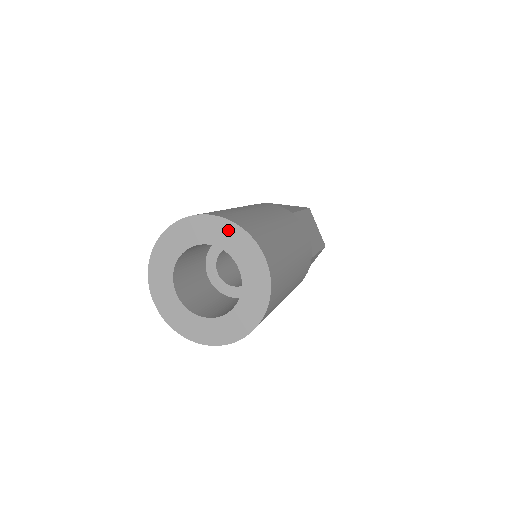
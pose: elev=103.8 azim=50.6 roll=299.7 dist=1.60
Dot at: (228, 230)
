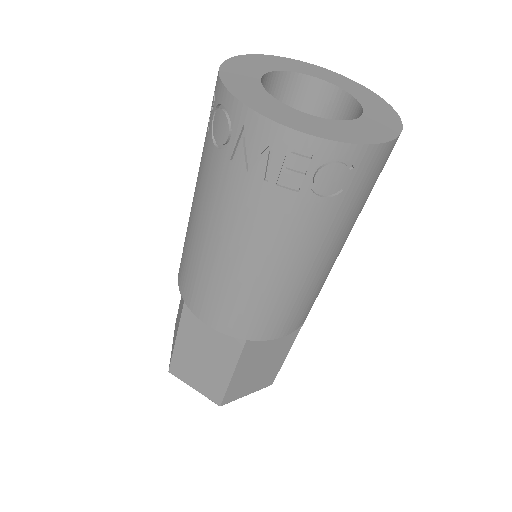
Dot at: (359, 88)
